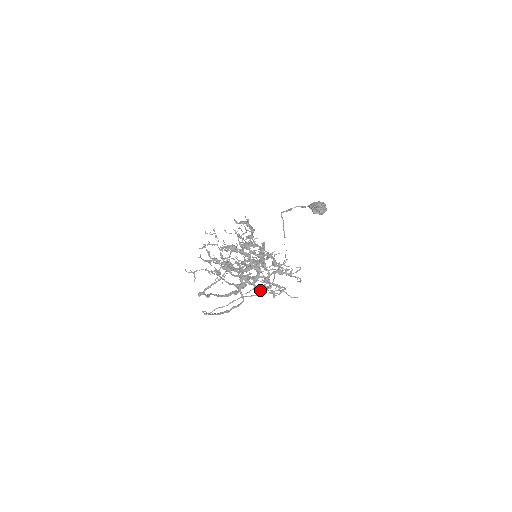
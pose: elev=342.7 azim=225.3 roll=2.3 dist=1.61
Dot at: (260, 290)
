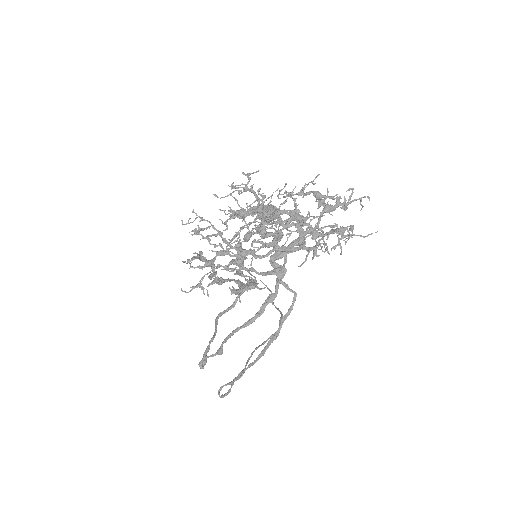
Dot at: (323, 241)
